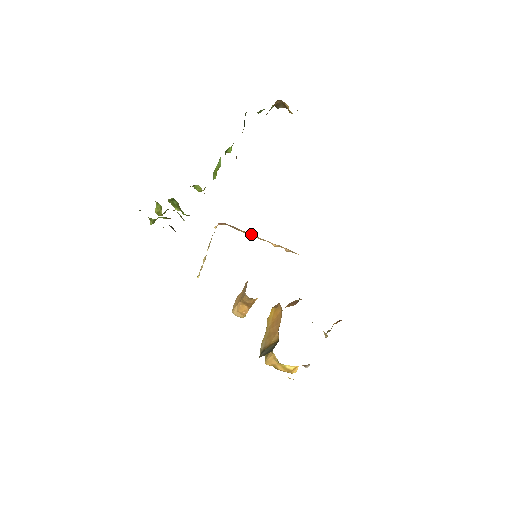
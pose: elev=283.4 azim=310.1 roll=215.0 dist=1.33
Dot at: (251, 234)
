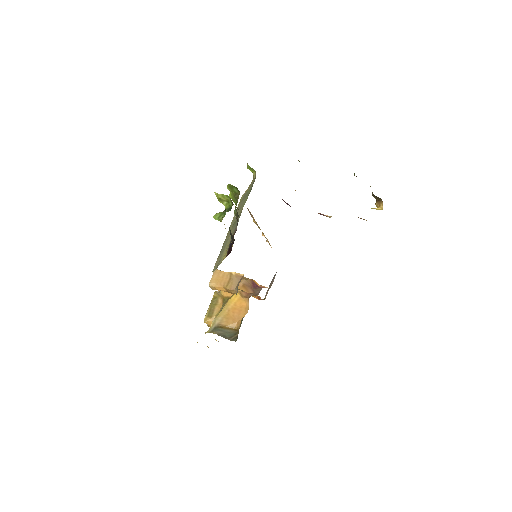
Dot at: occluded
